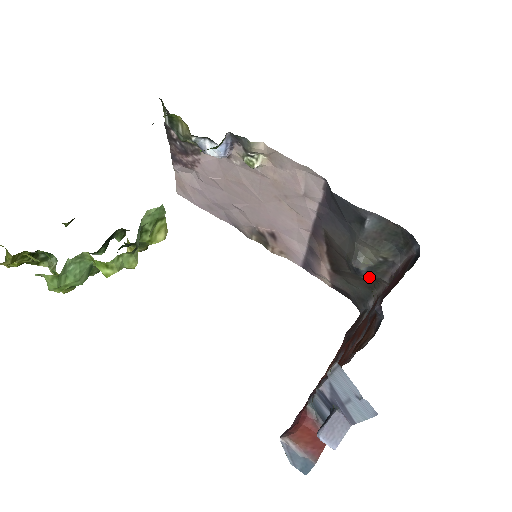
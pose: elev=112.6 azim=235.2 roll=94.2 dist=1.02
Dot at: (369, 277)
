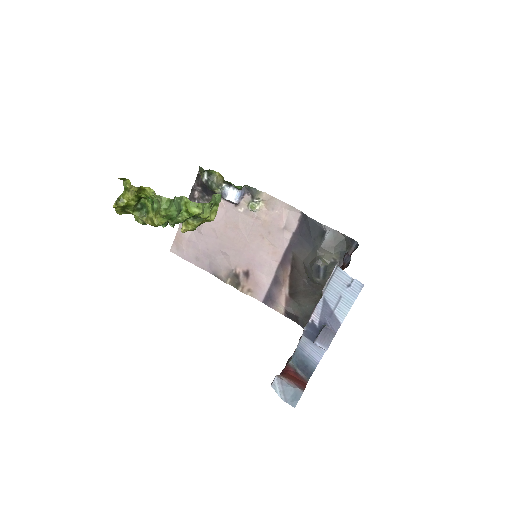
Dot at: (322, 279)
